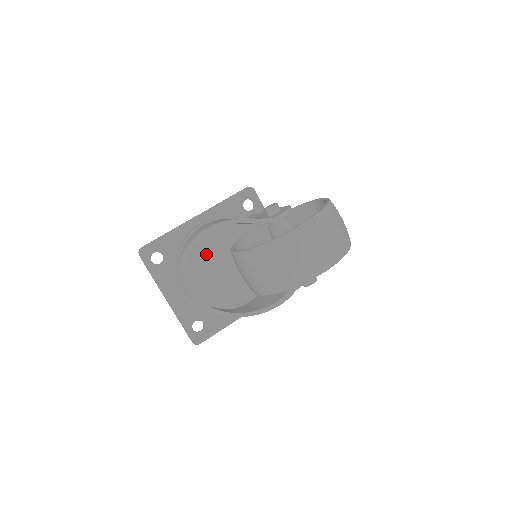
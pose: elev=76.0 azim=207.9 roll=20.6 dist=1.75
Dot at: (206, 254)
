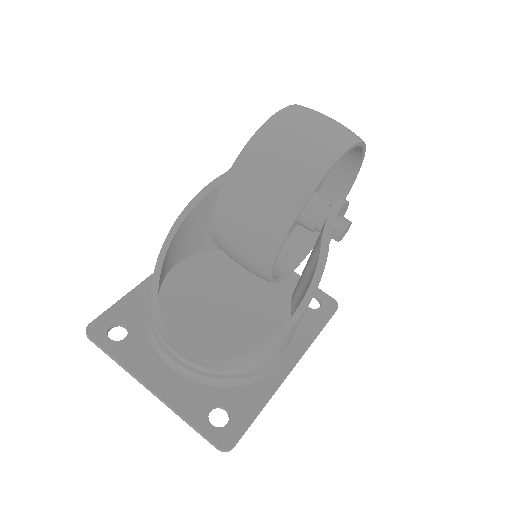
Dot at: (187, 294)
